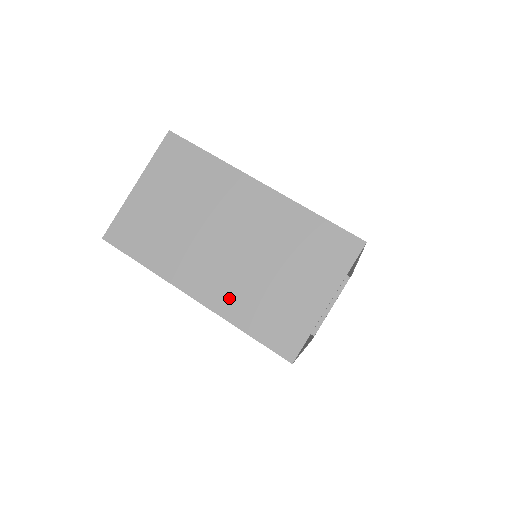
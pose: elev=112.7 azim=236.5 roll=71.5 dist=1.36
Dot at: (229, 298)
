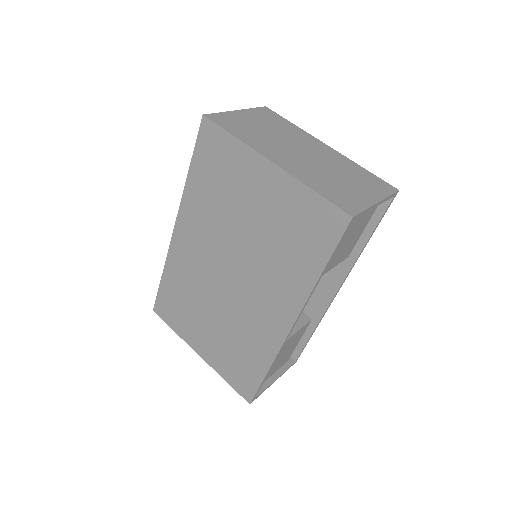
Dot at: (302, 173)
